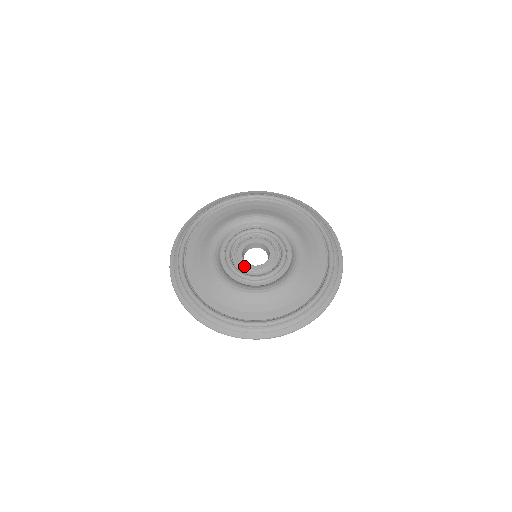
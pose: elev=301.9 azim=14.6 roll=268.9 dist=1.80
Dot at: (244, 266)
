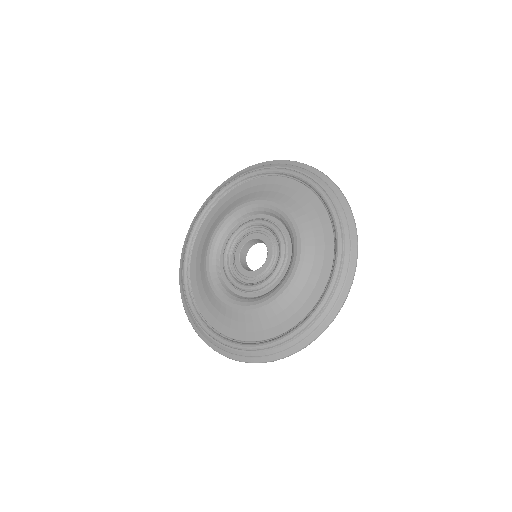
Dot at: (253, 276)
